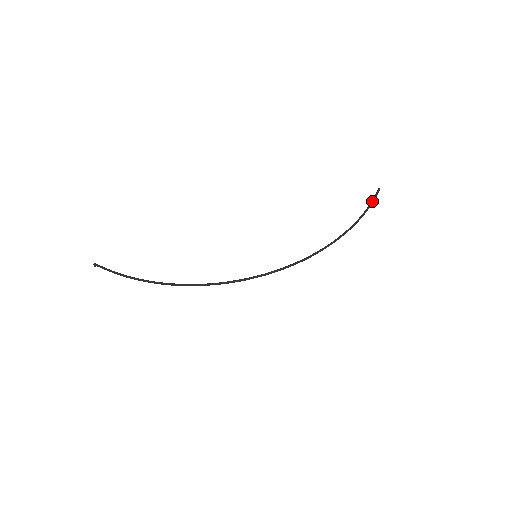
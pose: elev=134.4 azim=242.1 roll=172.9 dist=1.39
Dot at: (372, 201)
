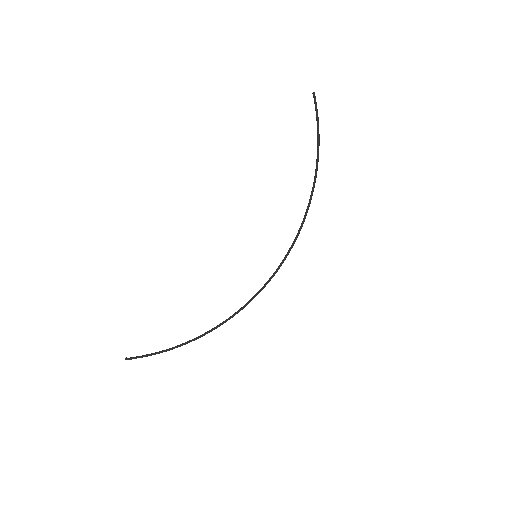
Dot at: (317, 118)
